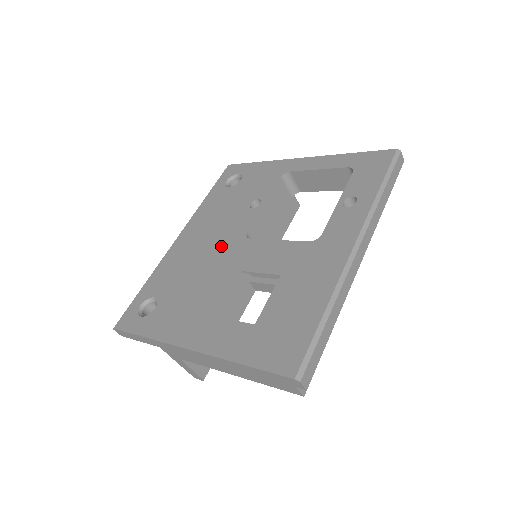
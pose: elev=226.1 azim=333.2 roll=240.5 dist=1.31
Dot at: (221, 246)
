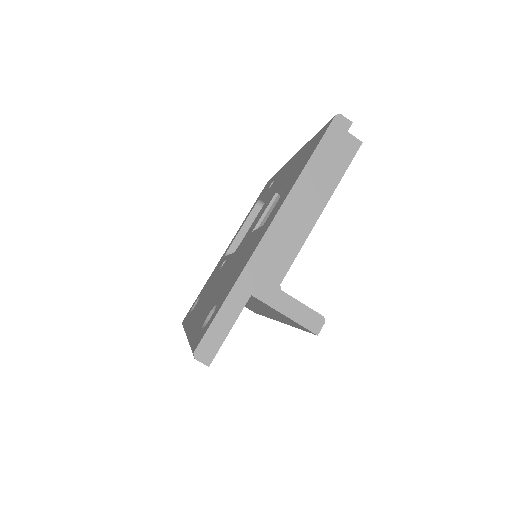
Dot at: (225, 270)
